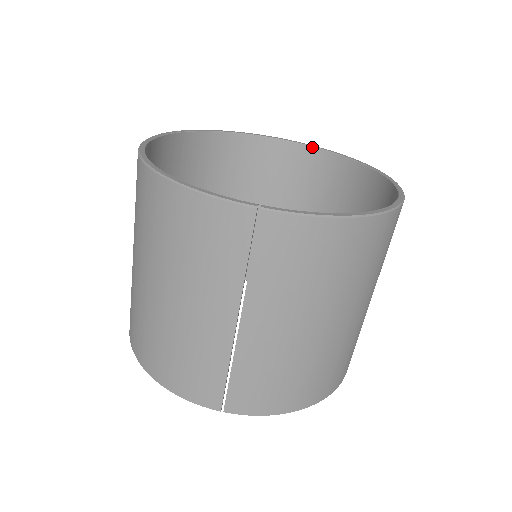
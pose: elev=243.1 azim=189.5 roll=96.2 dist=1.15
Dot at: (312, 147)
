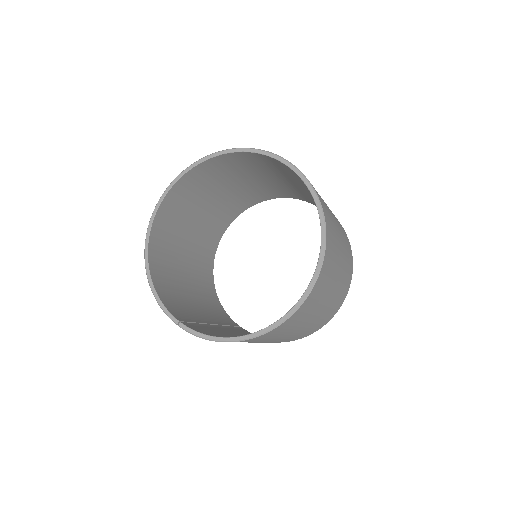
Dot at: (299, 177)
